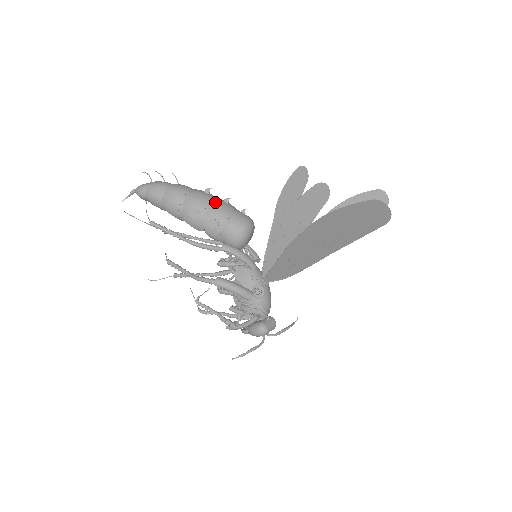
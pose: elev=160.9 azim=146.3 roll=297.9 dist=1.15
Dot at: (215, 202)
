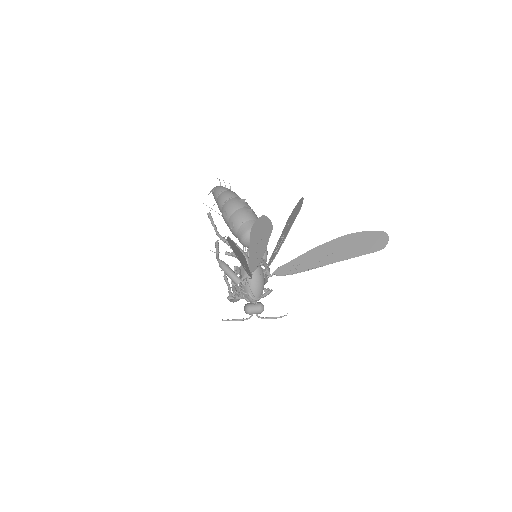
Dot at: (239, 210)
